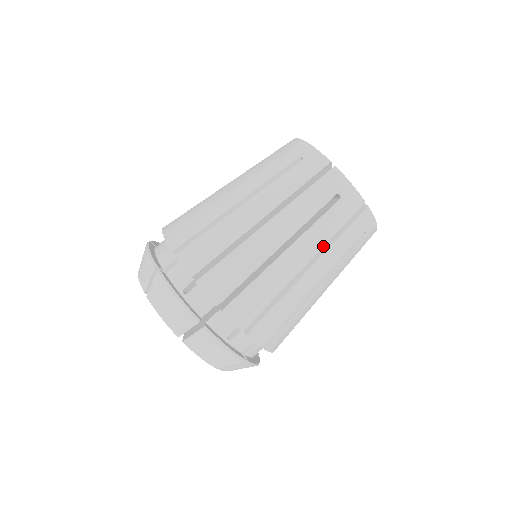
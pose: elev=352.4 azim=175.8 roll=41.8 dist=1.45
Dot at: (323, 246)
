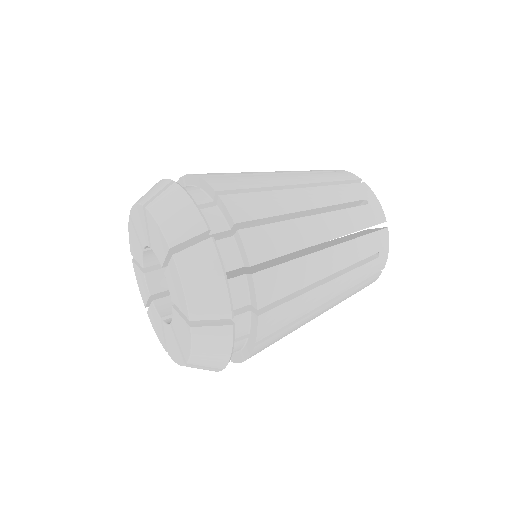
Dot at: (346, 290)
